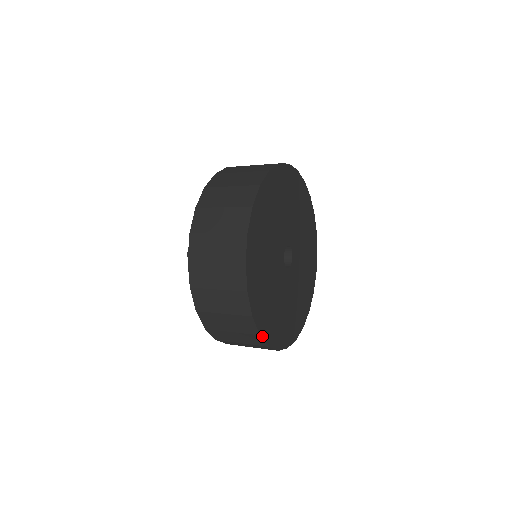
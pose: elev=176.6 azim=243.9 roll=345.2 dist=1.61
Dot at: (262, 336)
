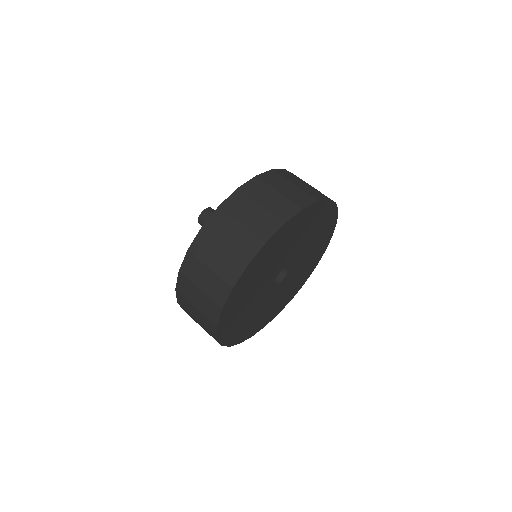
Dot at: occluded
